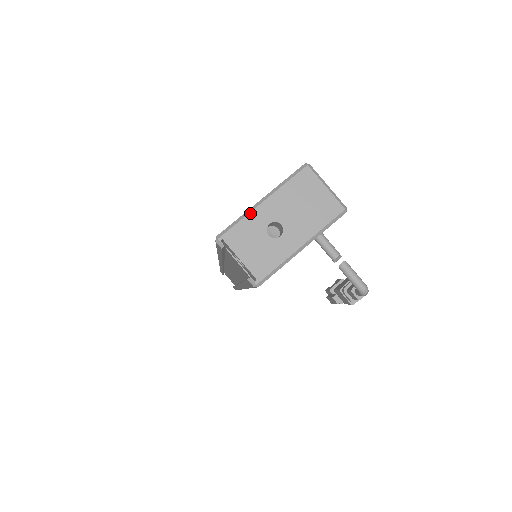
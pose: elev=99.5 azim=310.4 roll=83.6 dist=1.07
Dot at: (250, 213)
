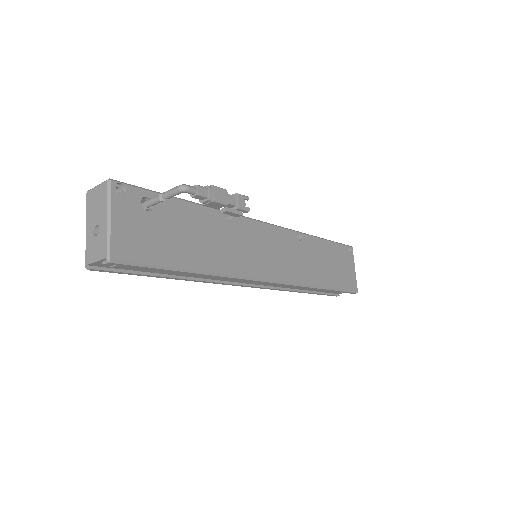
Dot at: (86, 241)
